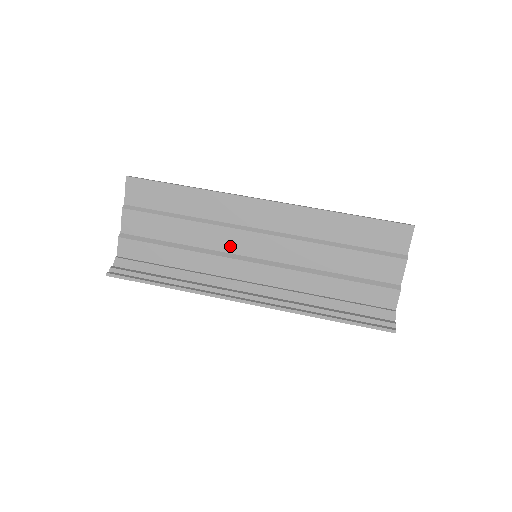
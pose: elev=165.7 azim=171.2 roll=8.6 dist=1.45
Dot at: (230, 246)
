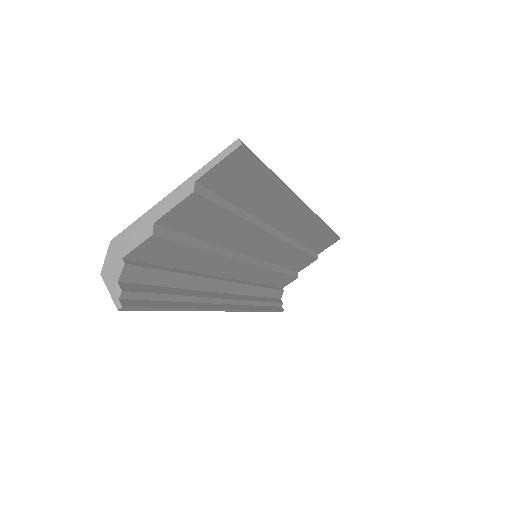
Dot at: (248, 247)
